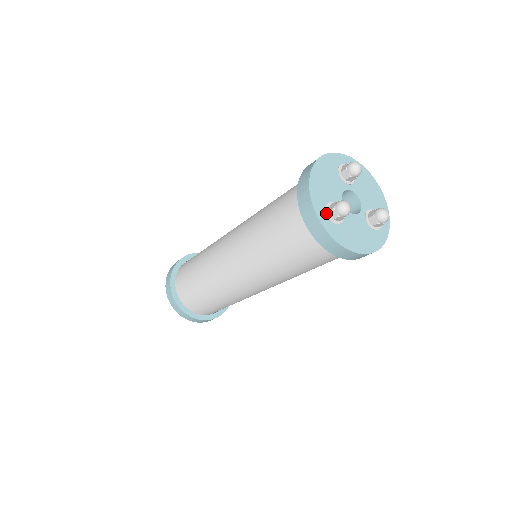
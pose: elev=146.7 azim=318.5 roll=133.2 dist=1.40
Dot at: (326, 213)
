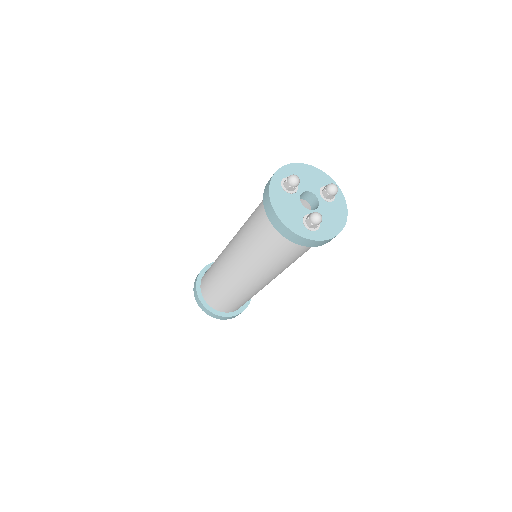
Dot at: (309, 230)
